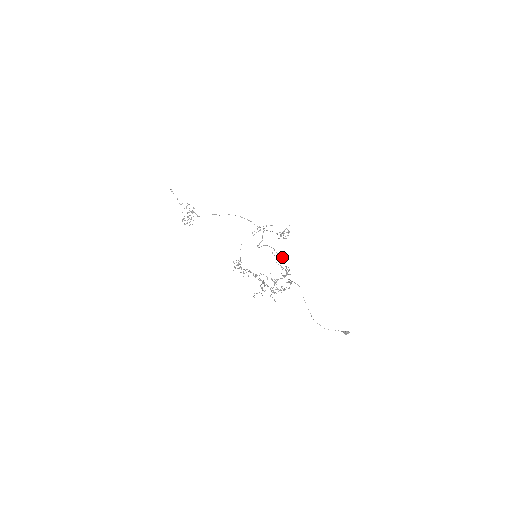
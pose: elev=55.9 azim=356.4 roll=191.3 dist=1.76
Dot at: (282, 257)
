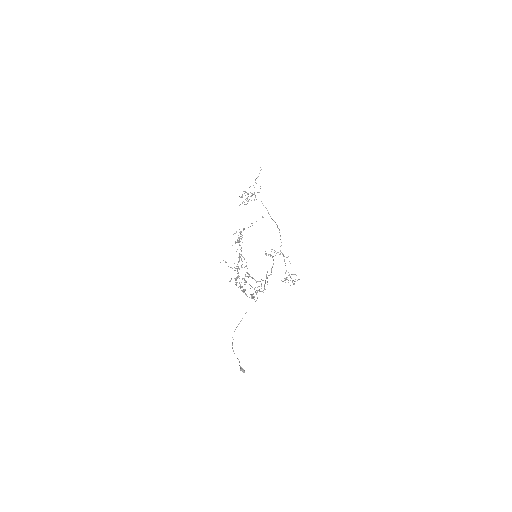
Dot at: occluded
